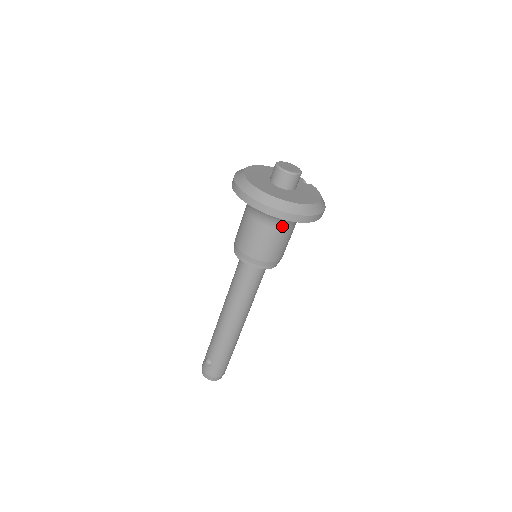
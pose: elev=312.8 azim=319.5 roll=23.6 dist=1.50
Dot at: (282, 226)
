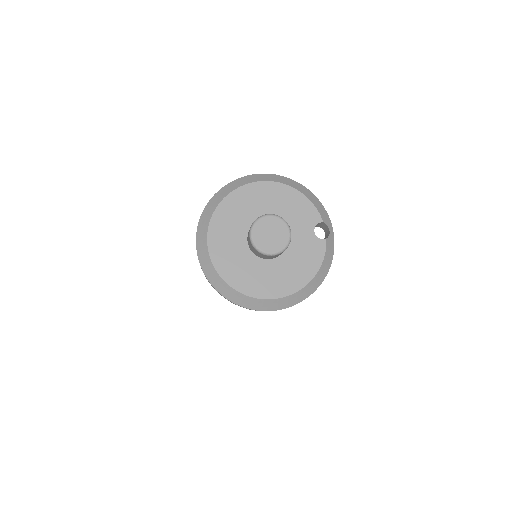
Dot at: occluded
